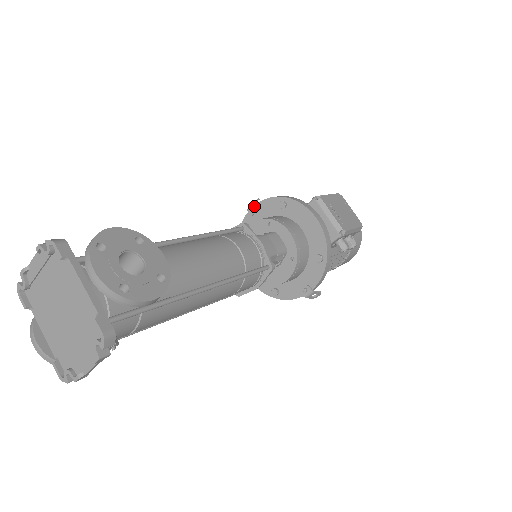
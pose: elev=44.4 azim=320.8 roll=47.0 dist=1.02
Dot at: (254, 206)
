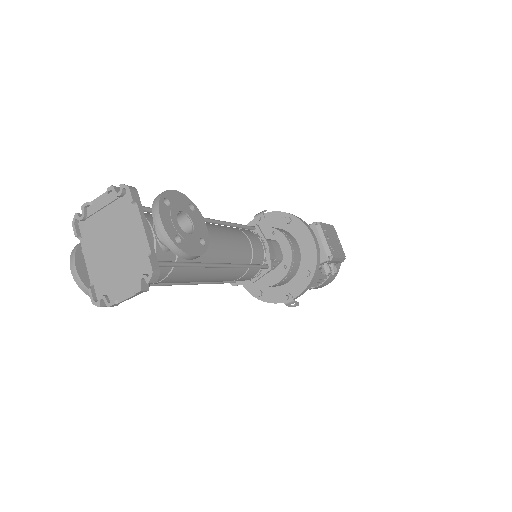
Dot at: (262, 215)
